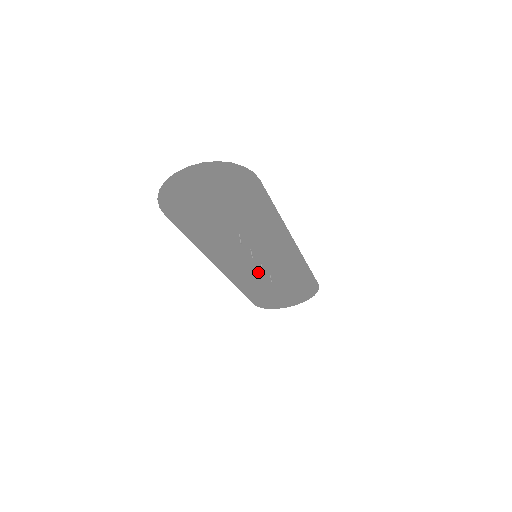
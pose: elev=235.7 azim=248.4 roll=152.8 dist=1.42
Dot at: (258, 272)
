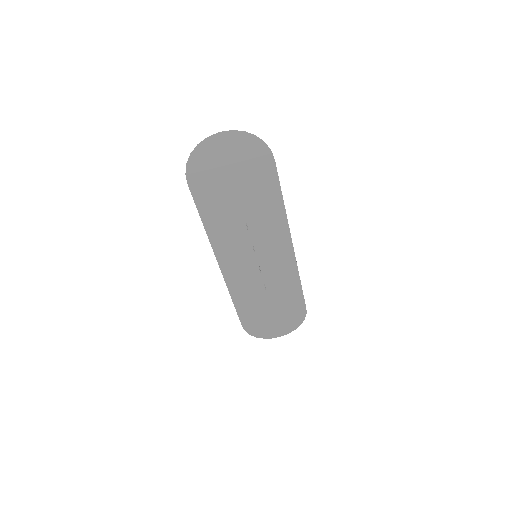
Dot at: (254, 279)
